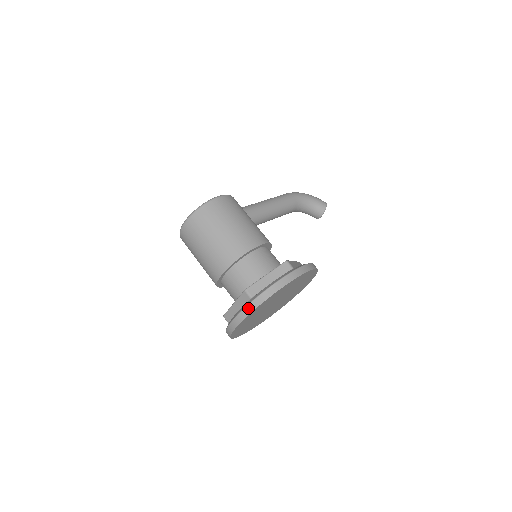
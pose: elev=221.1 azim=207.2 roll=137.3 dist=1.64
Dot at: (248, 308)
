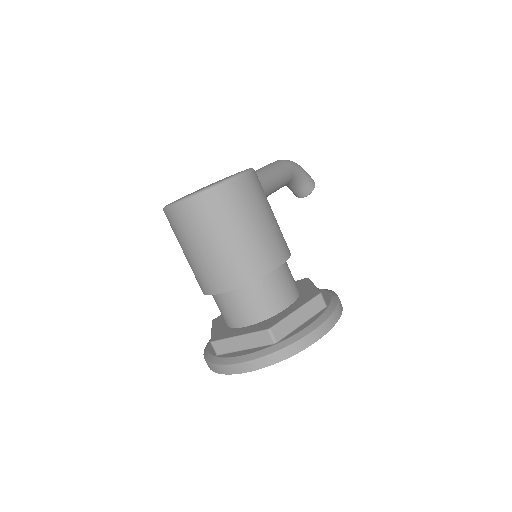
Dot at: (271, 358)
